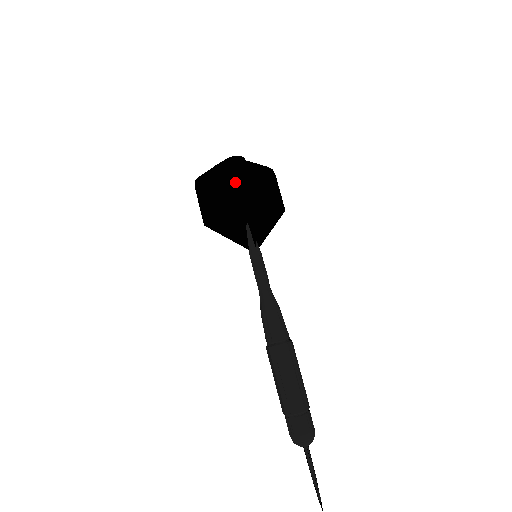
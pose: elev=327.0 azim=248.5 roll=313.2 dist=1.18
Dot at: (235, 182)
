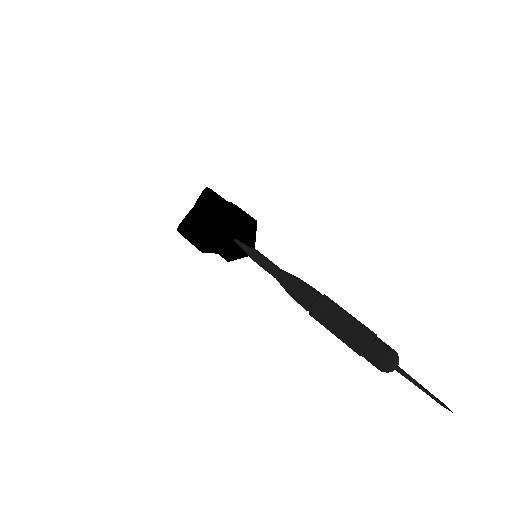
Dot at: (208, 219)
